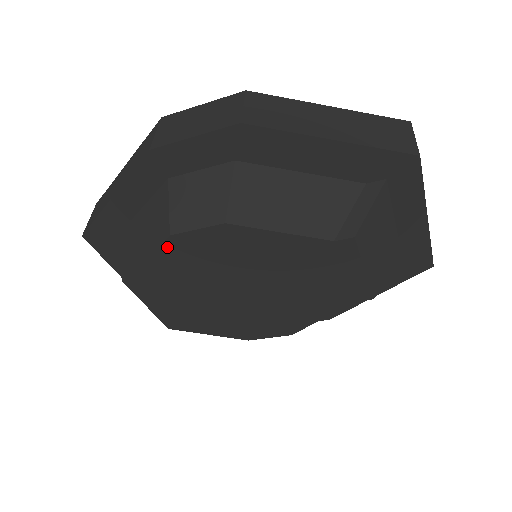
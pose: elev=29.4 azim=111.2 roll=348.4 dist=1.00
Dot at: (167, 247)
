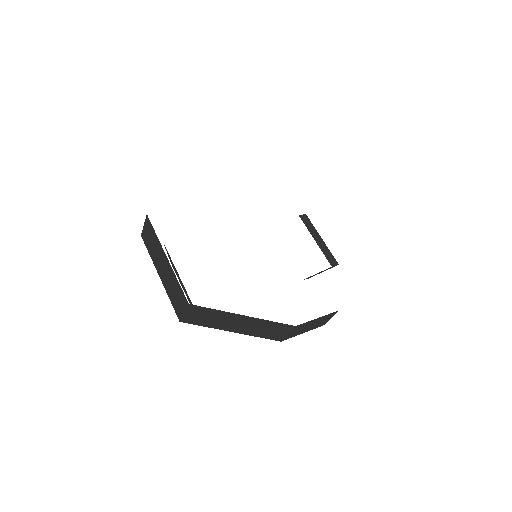
Dot at: occluded
